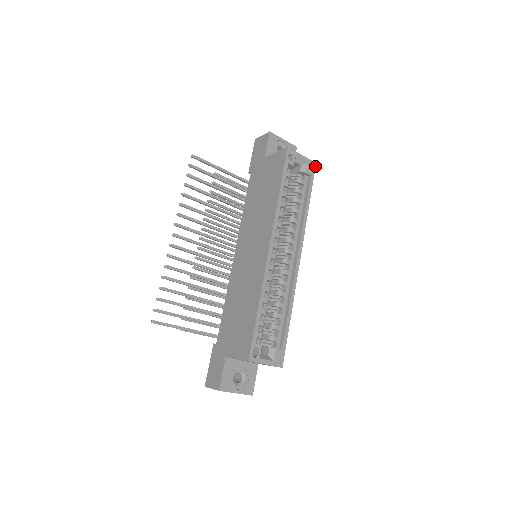
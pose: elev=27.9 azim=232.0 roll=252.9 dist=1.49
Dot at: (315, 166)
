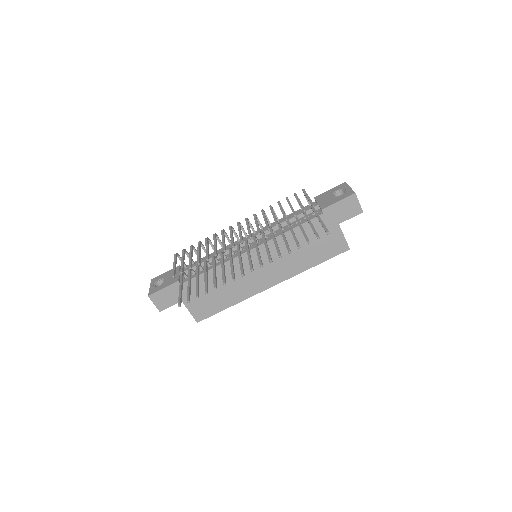
Dot at: occluded
